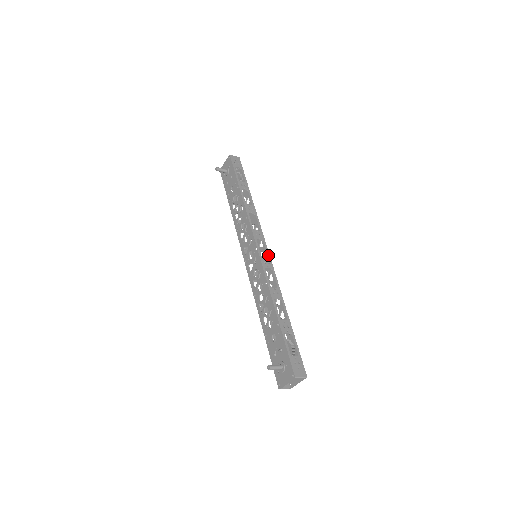
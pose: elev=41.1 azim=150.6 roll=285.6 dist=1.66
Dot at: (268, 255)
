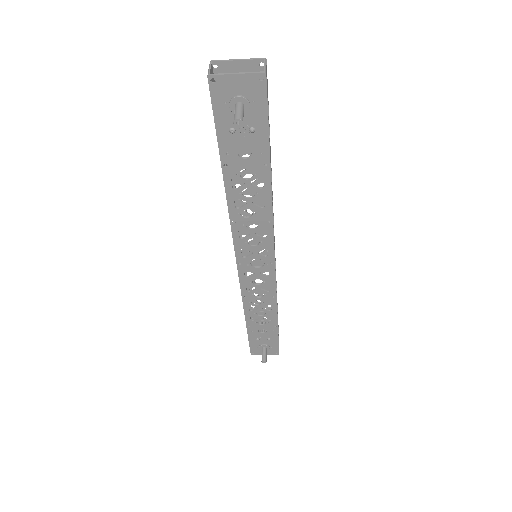
Dot at: occluded
